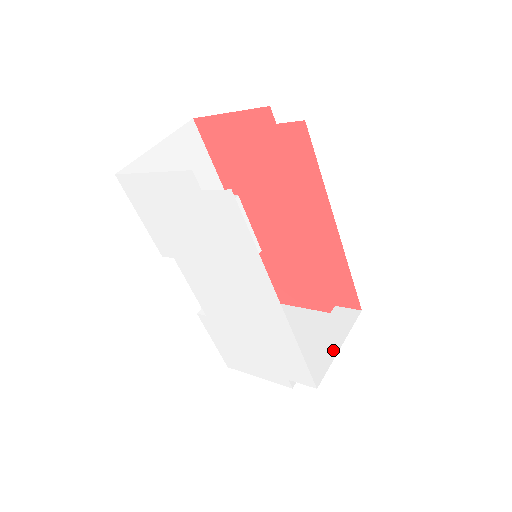
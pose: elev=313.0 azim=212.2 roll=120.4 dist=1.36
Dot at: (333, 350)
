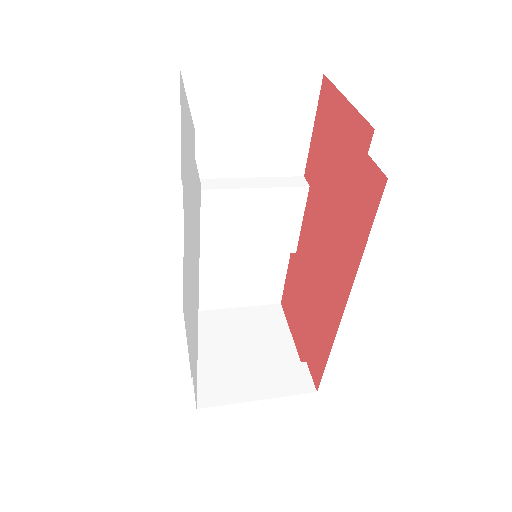
Dot at: (250, 395)
